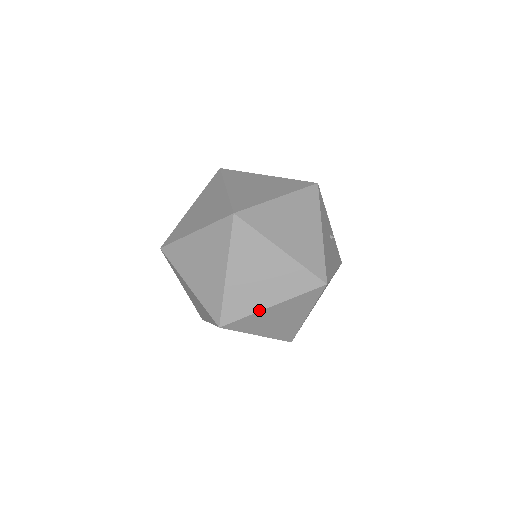
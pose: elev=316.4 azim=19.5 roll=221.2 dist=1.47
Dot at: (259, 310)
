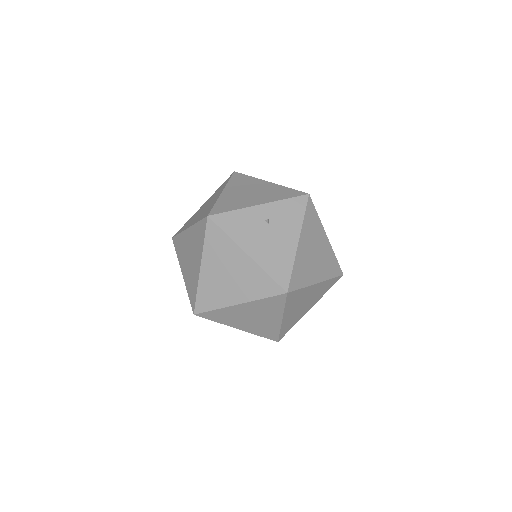
Dot at: (280, 326)
